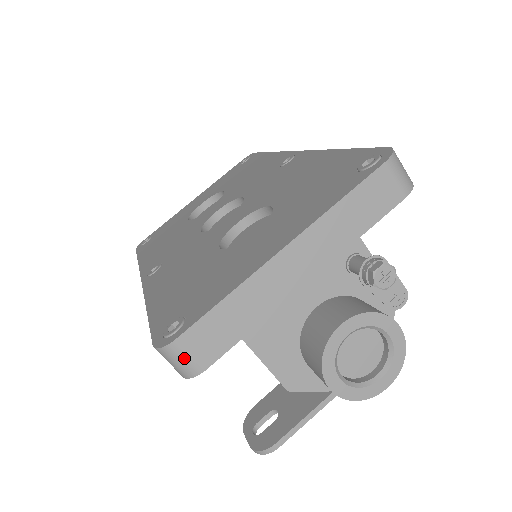
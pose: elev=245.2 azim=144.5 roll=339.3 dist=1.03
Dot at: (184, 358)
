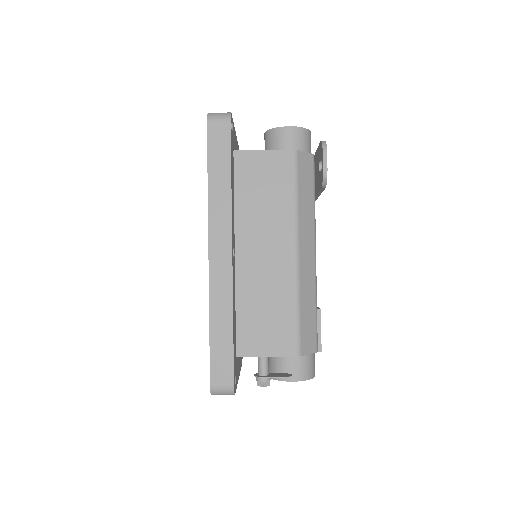
Dot at: occluded
